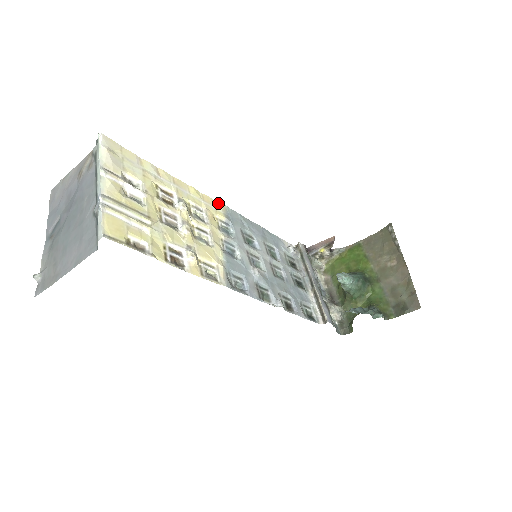
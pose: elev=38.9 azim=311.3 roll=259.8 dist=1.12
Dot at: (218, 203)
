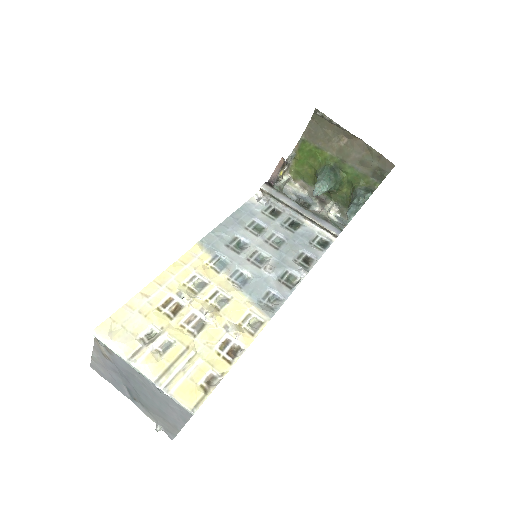
Dot at: (193, 249)
